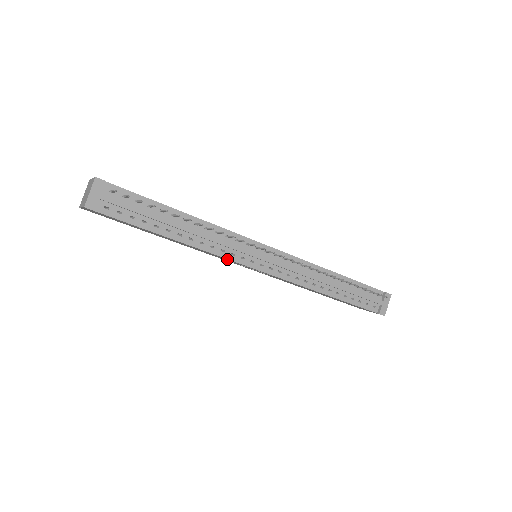
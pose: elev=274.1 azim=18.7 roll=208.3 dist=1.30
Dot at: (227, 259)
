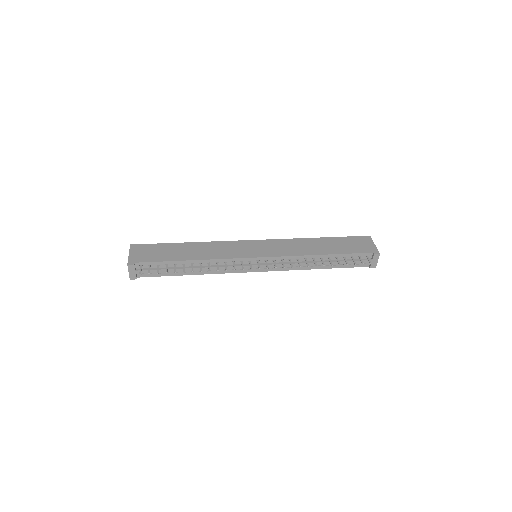
Dot at: (231, 271)
